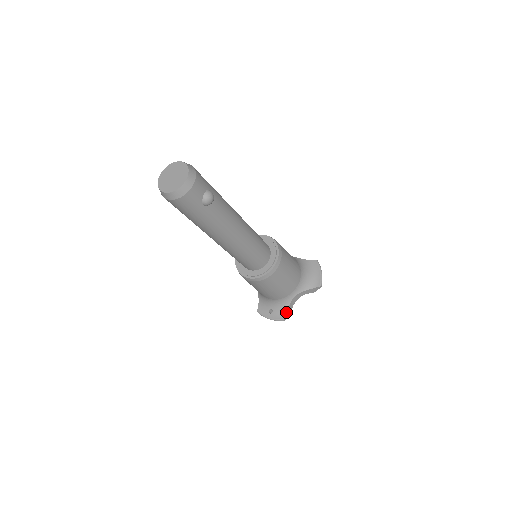
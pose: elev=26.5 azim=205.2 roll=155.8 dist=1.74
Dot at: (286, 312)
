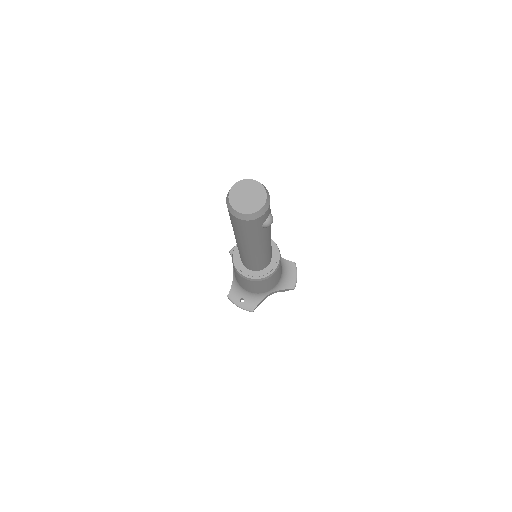
Dot at: (257, 305)
